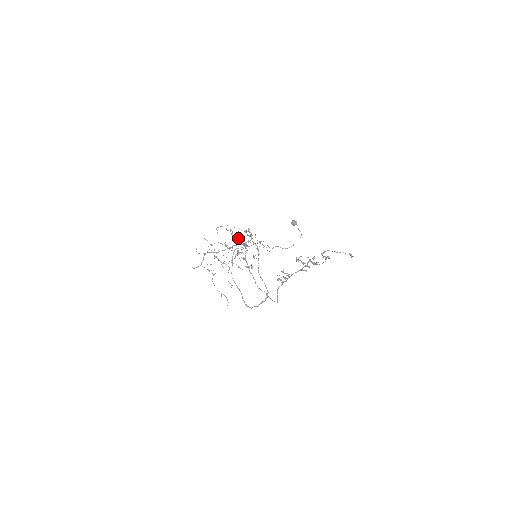
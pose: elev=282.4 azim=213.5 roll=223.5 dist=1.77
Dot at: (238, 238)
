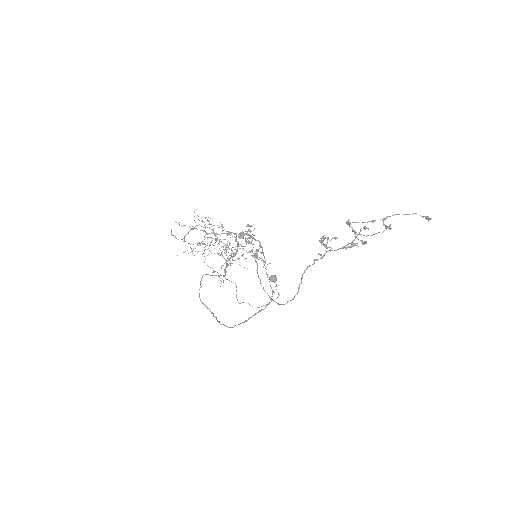
Dot at: (225, 244)
